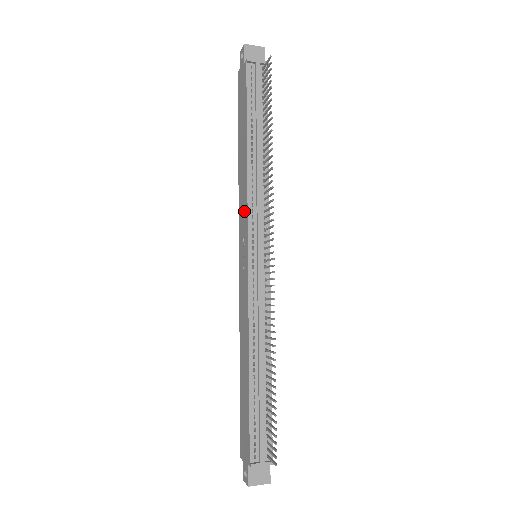
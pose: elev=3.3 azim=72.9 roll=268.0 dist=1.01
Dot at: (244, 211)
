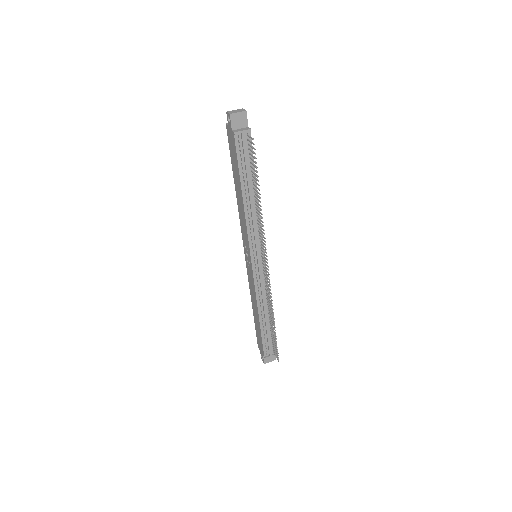
Dot at: (245, 233)
